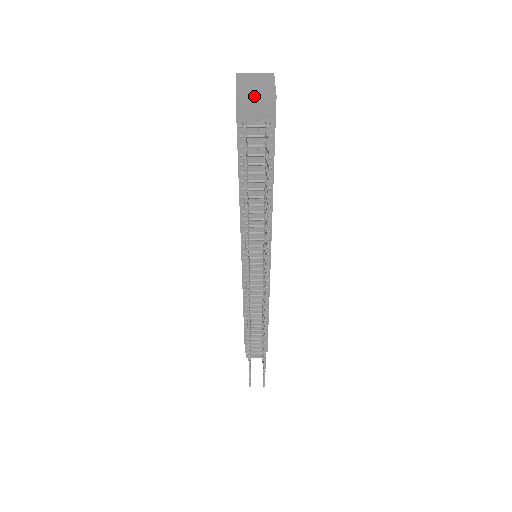
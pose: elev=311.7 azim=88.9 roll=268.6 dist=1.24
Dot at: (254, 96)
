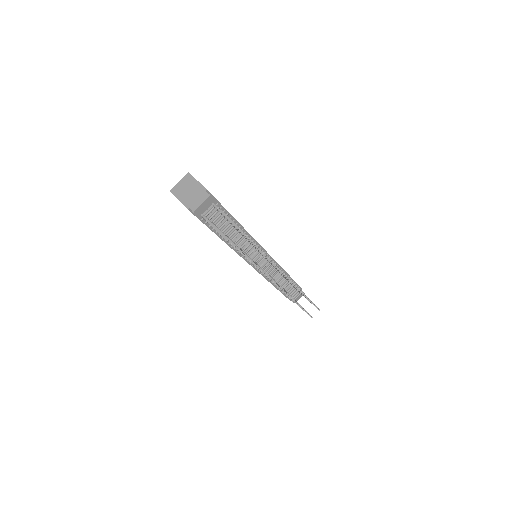
Dot at: (196, 200)
